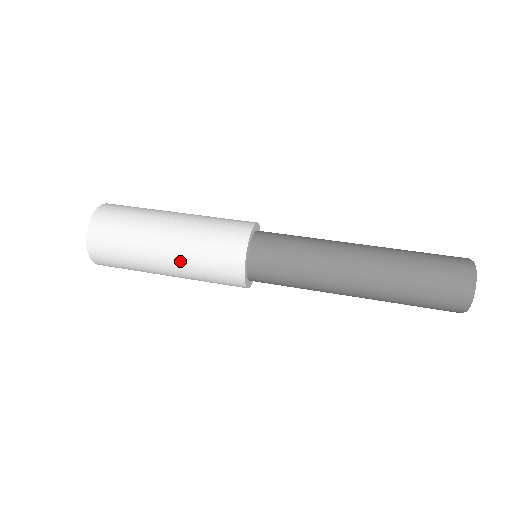
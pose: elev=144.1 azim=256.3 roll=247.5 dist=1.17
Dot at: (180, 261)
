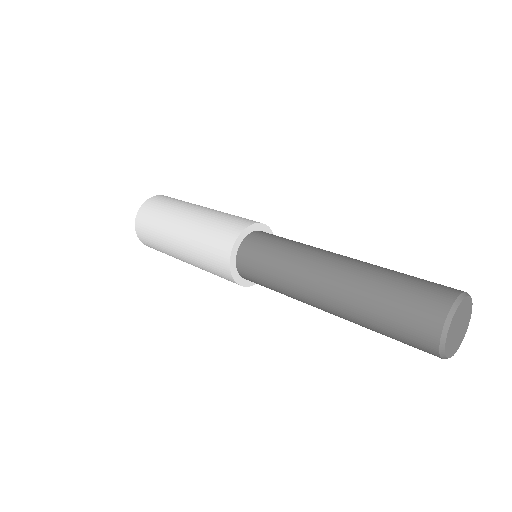
Dot at: (197, 220)
